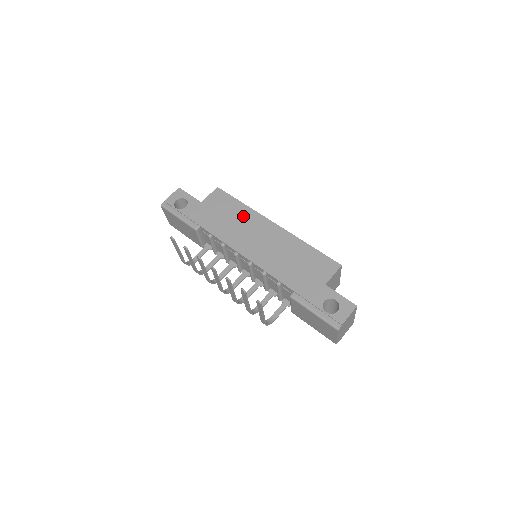
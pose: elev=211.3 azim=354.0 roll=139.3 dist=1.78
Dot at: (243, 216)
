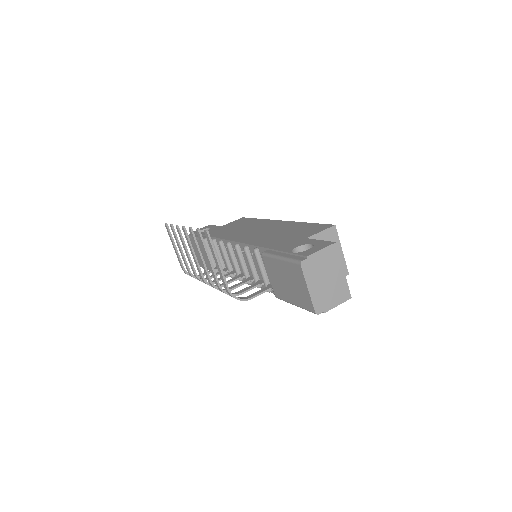
Dot at: (252, 224)
